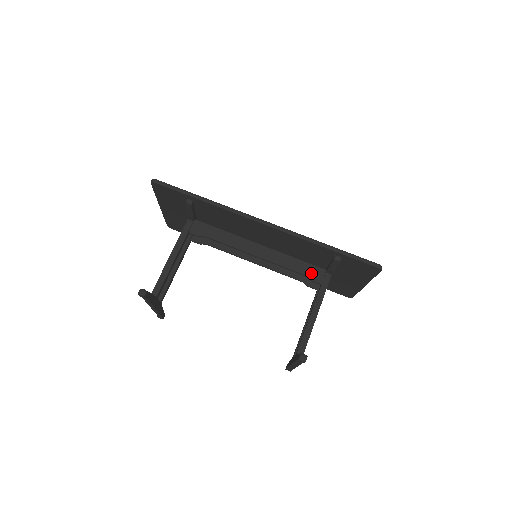
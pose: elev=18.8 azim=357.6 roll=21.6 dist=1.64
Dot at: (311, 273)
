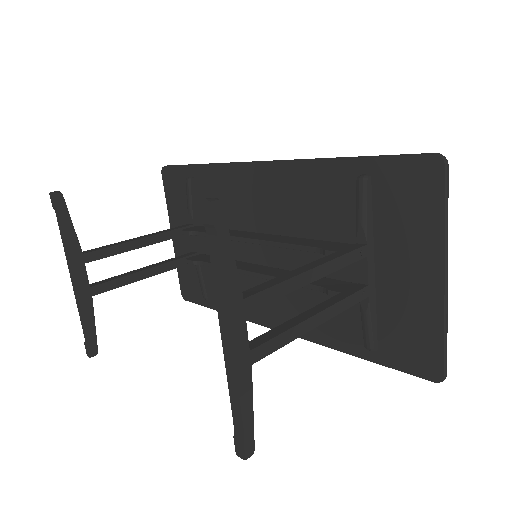
Dot at: (329, 246)
